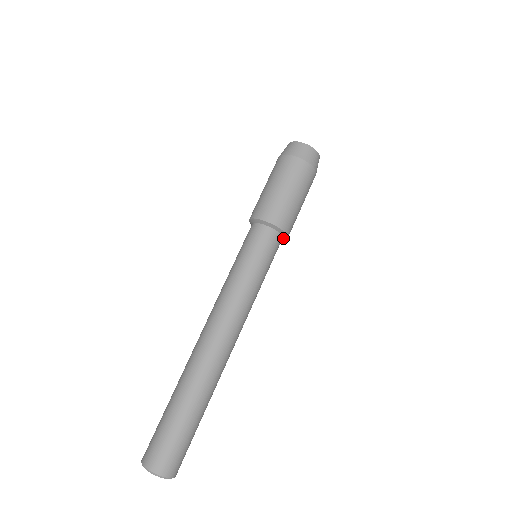
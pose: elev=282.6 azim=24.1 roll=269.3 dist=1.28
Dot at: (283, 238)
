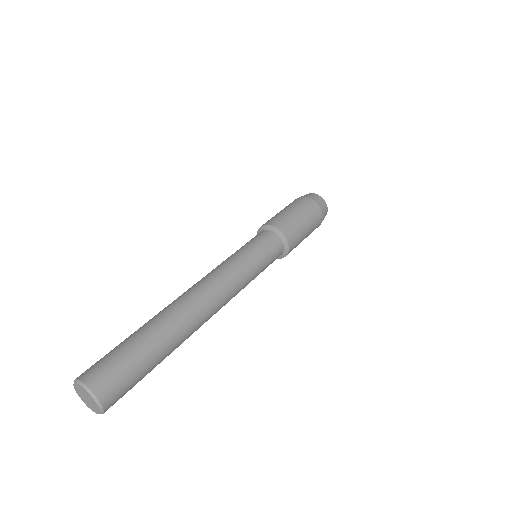
Dot at: (279, 256)
